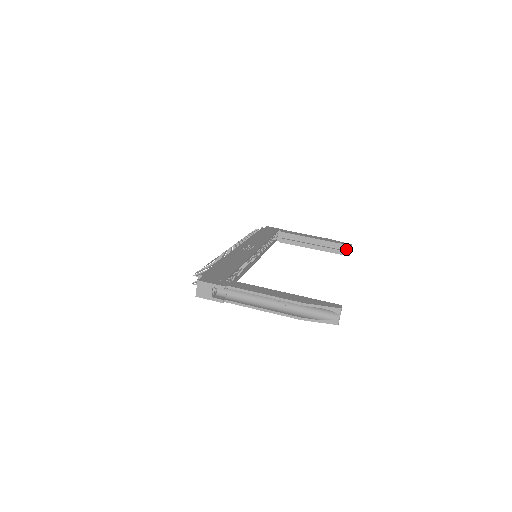
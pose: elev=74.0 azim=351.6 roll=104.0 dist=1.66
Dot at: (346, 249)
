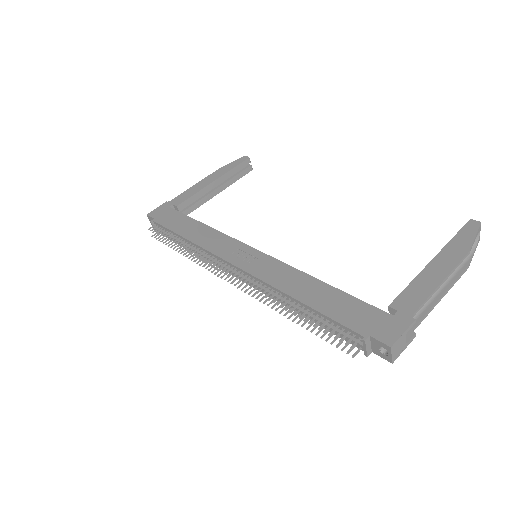
Dot at: (244, 165)
